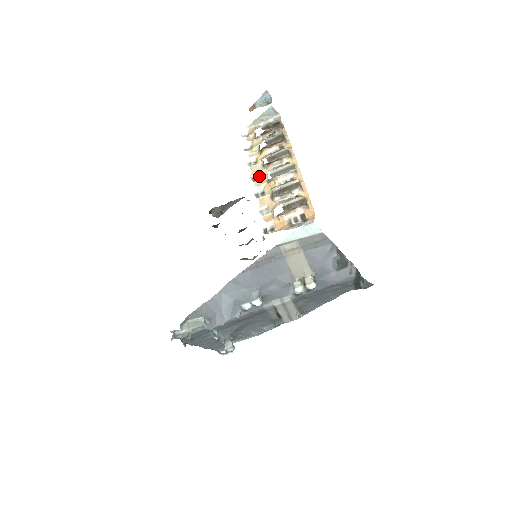
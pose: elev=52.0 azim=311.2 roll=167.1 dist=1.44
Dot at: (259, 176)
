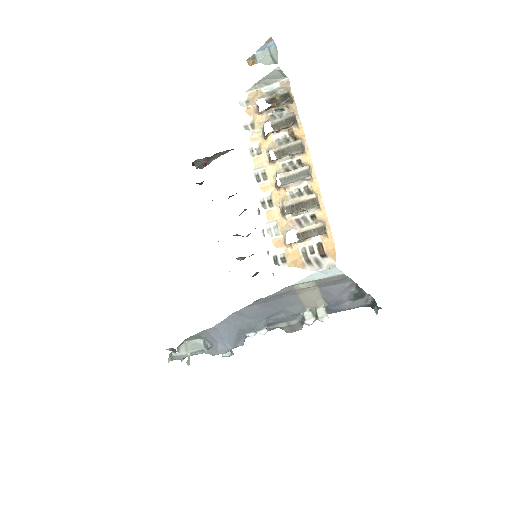
Dot at: (264, 174)
